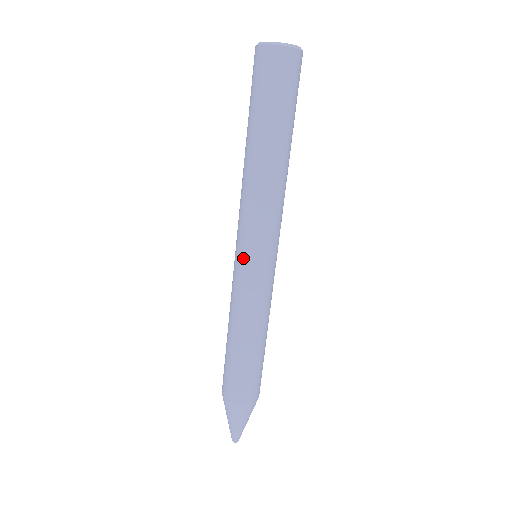
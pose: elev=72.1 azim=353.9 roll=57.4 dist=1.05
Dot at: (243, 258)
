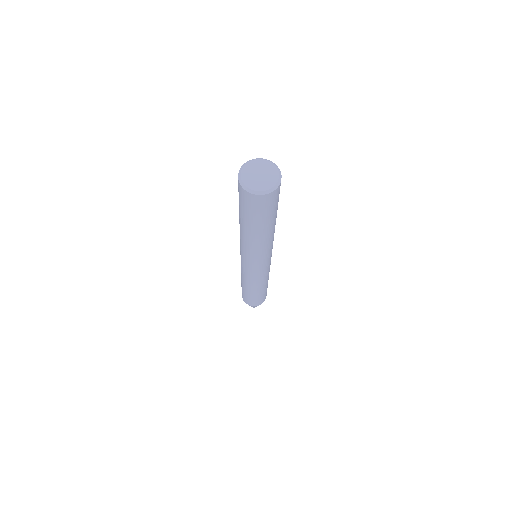
Dot at: (244, 265)
